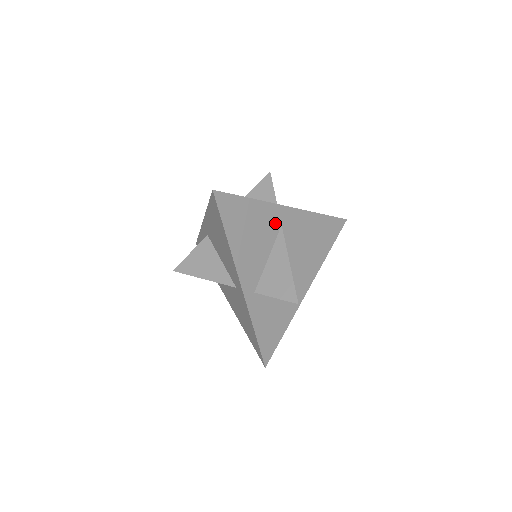
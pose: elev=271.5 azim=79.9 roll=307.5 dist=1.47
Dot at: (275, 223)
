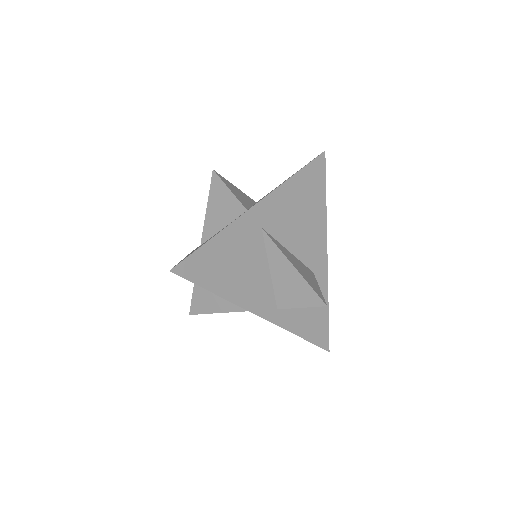
Dot at: (254, 233)
